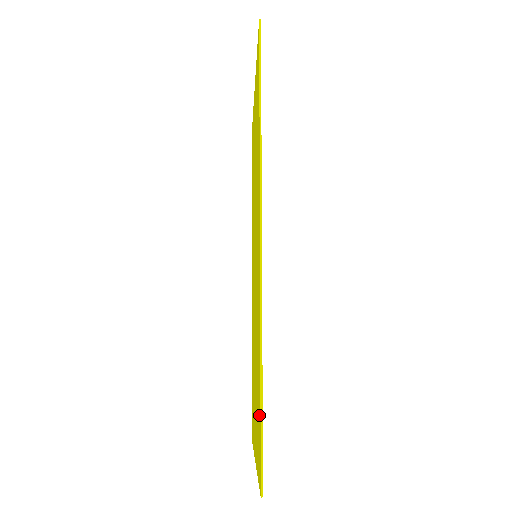
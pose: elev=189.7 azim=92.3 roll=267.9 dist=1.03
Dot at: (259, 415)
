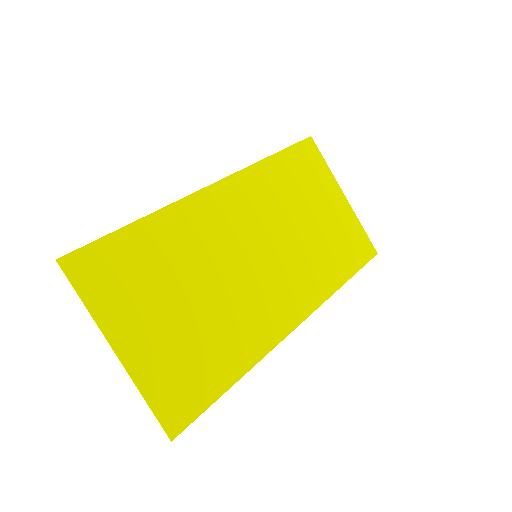
Dot at: (116, 249)
